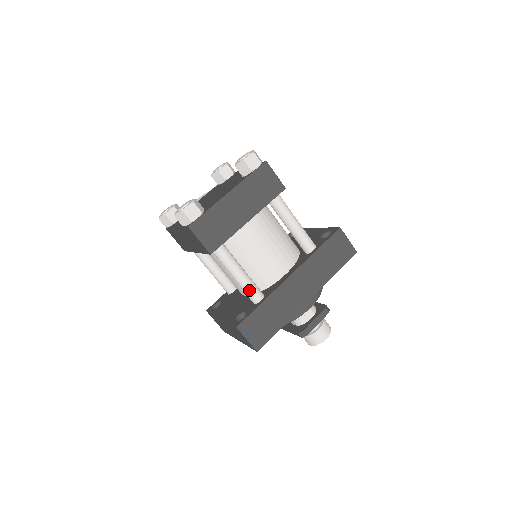
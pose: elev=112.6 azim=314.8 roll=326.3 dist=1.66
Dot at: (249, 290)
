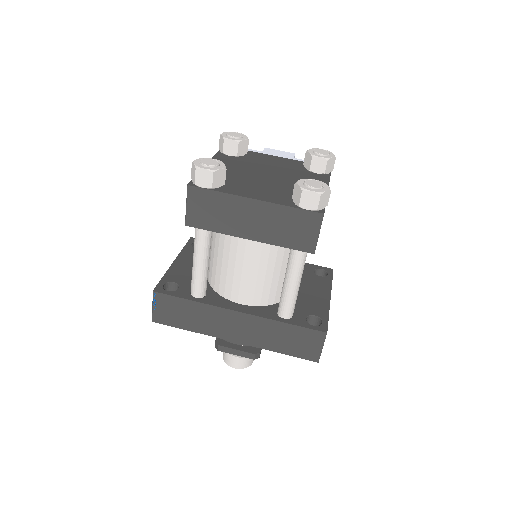
Dot at: (194, 280)
